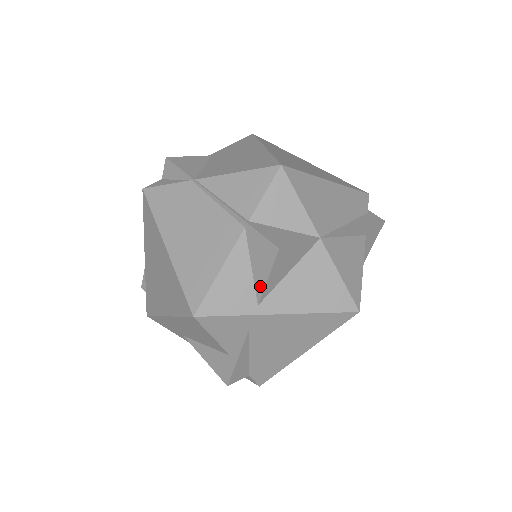
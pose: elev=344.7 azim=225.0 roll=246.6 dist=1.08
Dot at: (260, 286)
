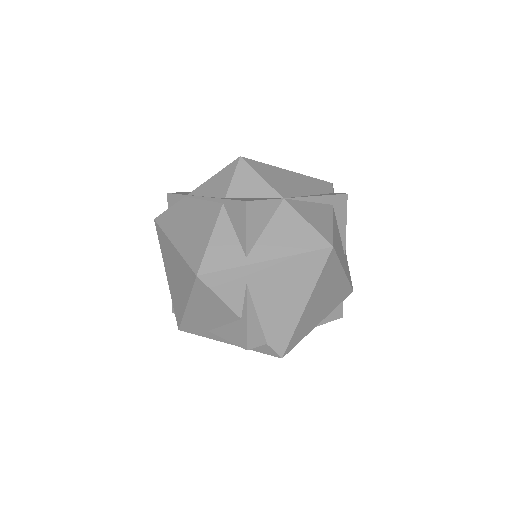
Dot at: (243, 240)
